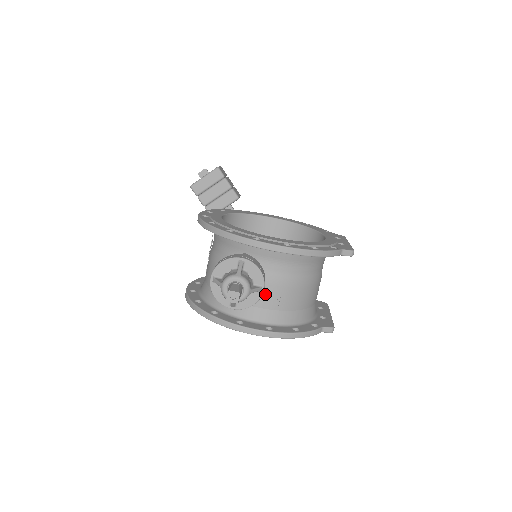
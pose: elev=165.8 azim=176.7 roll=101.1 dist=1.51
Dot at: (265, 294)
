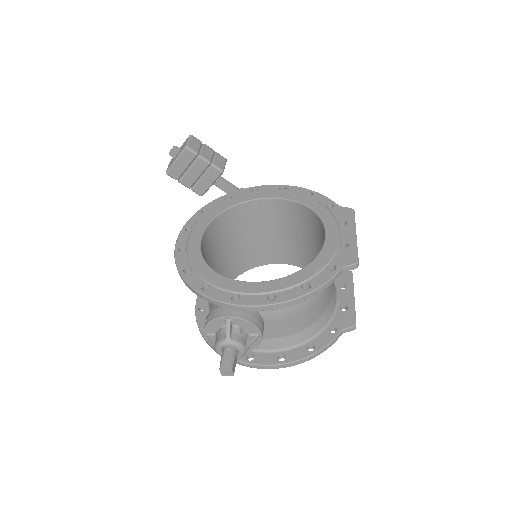
Dot at: (267, 329)
